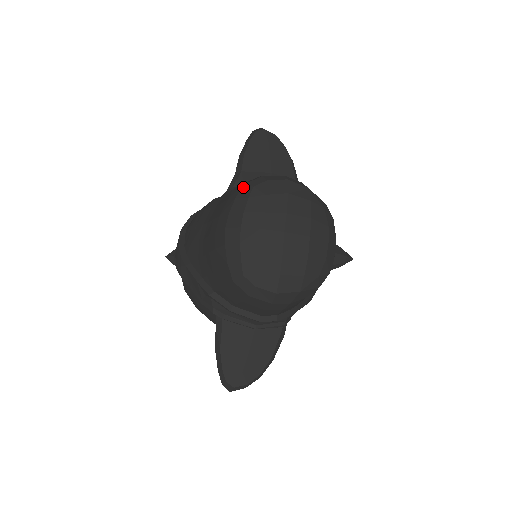
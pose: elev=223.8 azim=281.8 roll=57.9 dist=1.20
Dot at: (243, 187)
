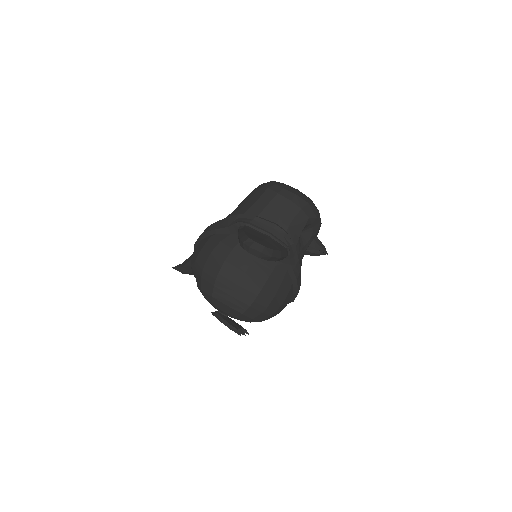
Dot at: occluded
